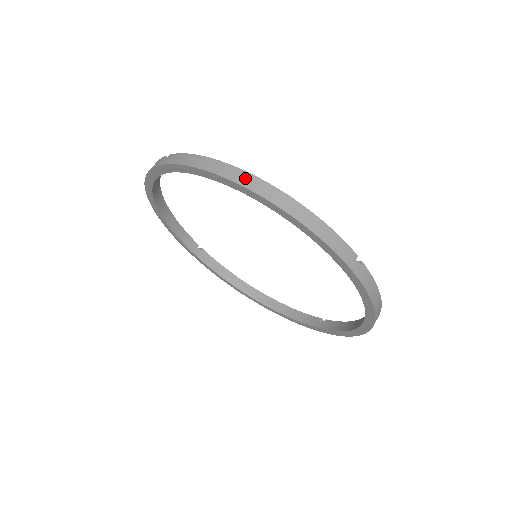
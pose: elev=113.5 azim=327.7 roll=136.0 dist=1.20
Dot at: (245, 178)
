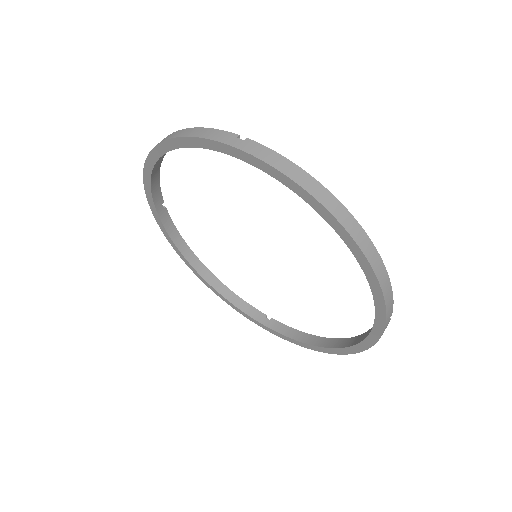
Dot at: occluded
